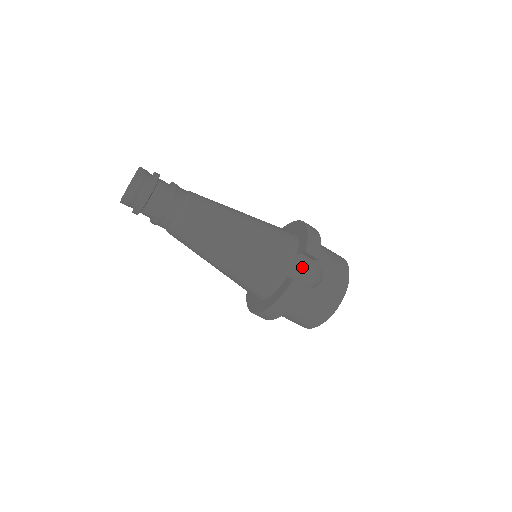
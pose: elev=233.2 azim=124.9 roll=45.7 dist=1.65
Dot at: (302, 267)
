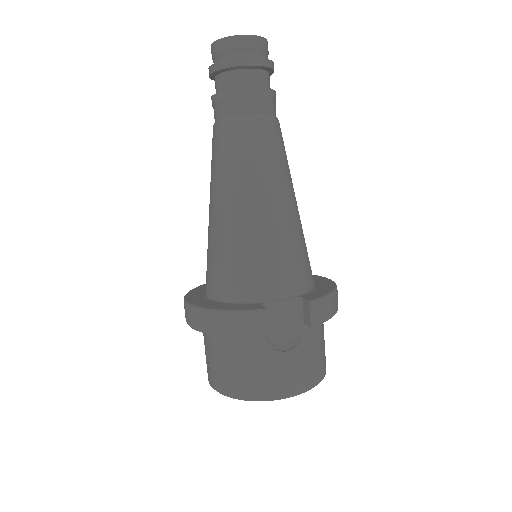
Dot at: (286, 314)
